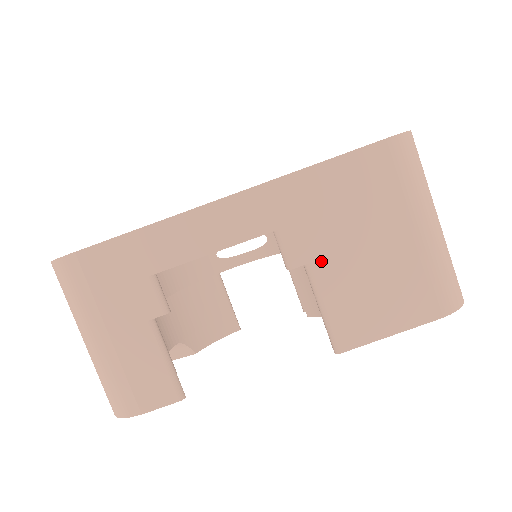
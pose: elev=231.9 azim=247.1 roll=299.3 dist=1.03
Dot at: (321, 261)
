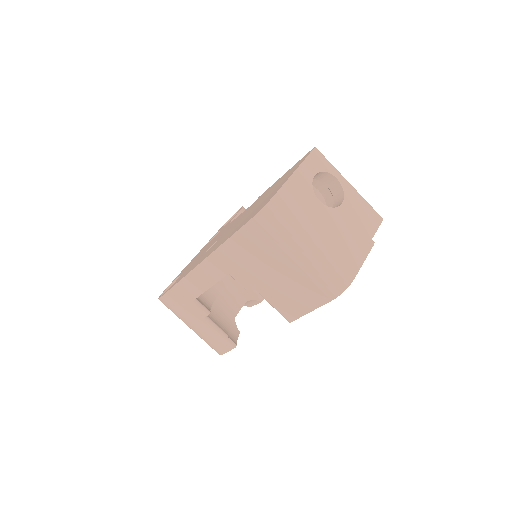
Dot at: (256, 284)
